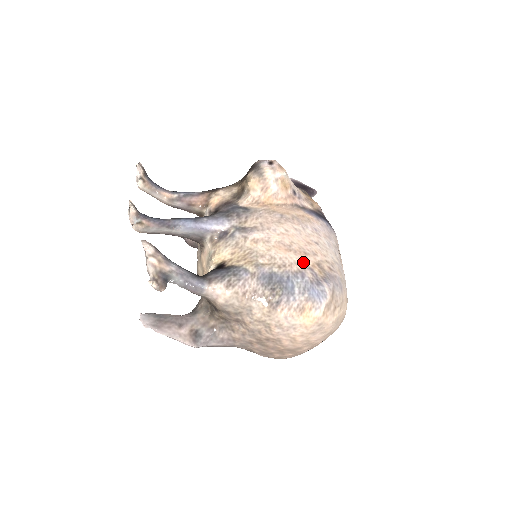
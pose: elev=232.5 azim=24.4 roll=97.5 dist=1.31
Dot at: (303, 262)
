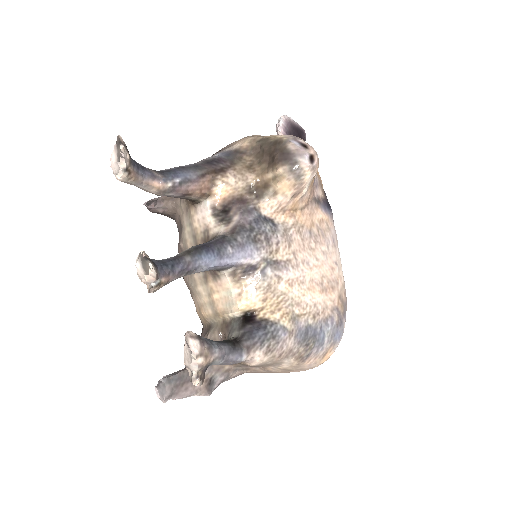
Dot at: (332, 303)
